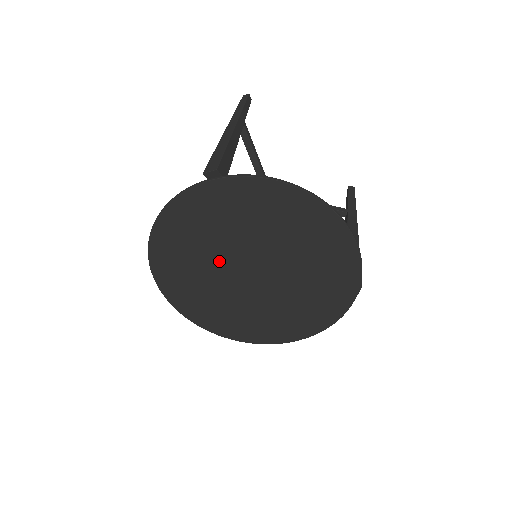
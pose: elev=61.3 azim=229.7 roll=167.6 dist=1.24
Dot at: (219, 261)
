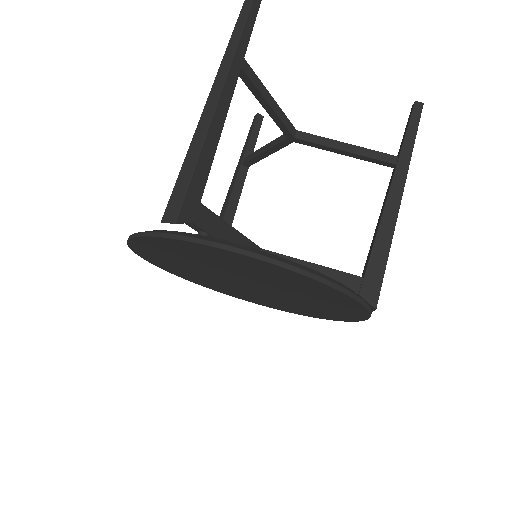
Dot at: (209, 272)
